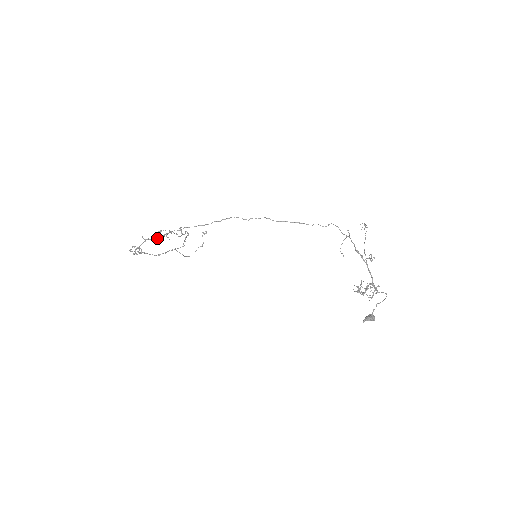
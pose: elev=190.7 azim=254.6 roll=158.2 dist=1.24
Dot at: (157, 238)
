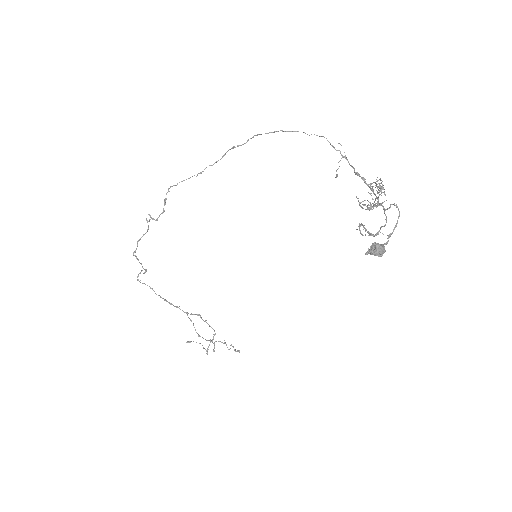
Dot at: (158, 217)
